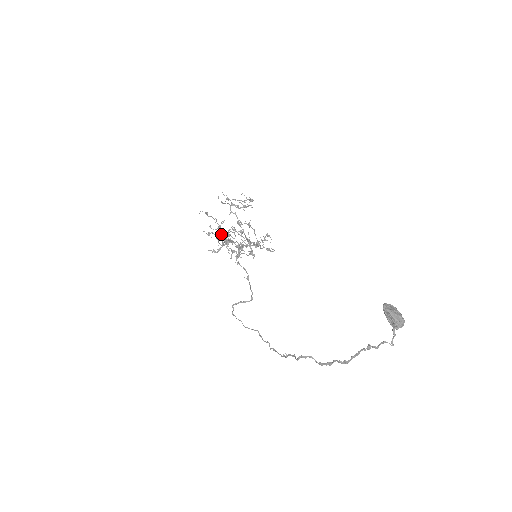
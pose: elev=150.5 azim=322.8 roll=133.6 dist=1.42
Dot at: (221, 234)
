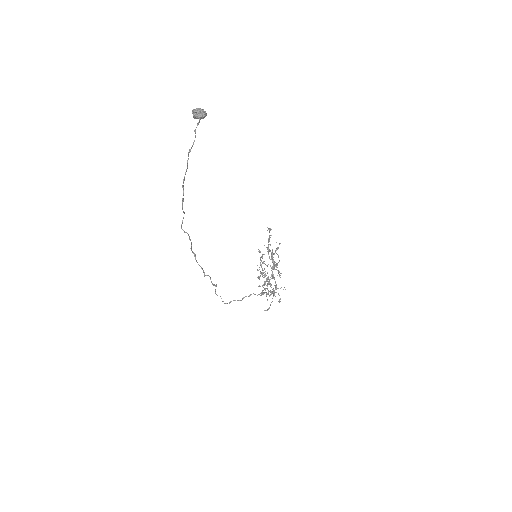
Dot at: occluded
